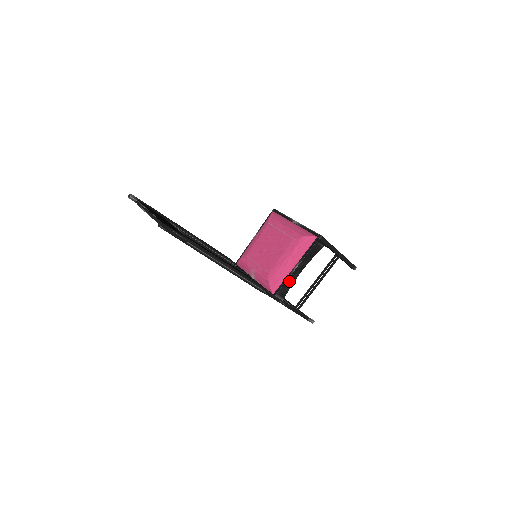
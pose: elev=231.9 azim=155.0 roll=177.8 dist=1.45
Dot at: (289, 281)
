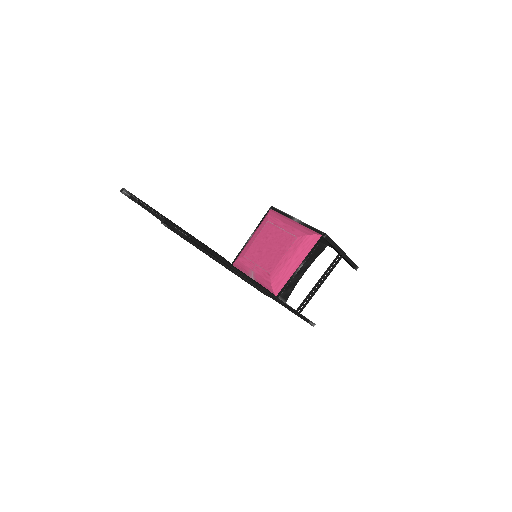
Dot at: (293, 282)
